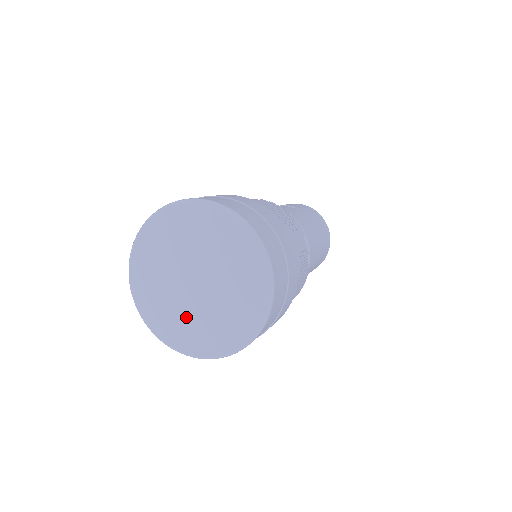
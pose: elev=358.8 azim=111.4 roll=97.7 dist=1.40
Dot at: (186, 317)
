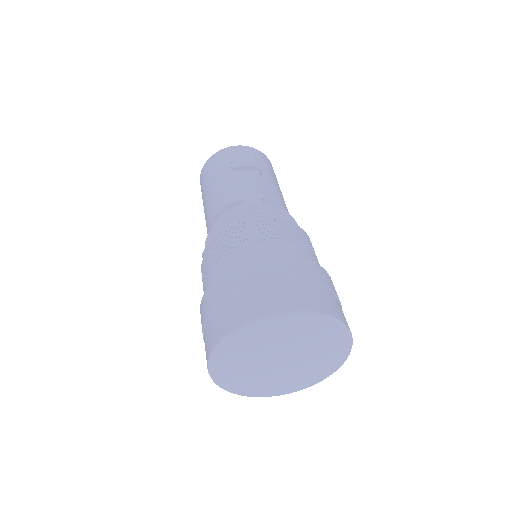
Dot at: (266, 380)
